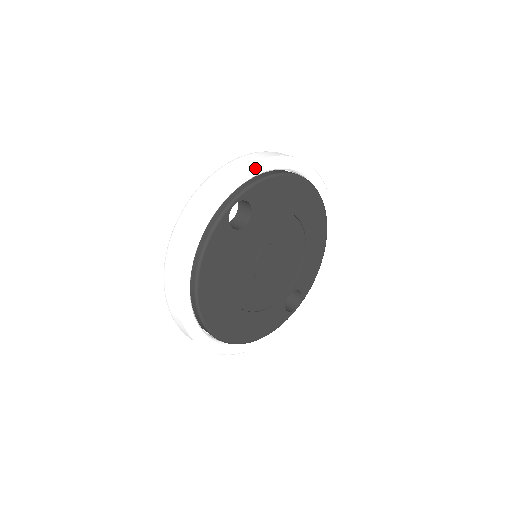
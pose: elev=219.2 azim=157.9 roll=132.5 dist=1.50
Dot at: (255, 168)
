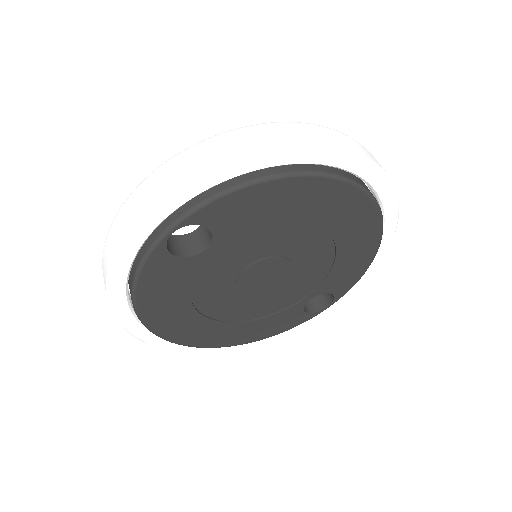
Dot at: (209, 177)
